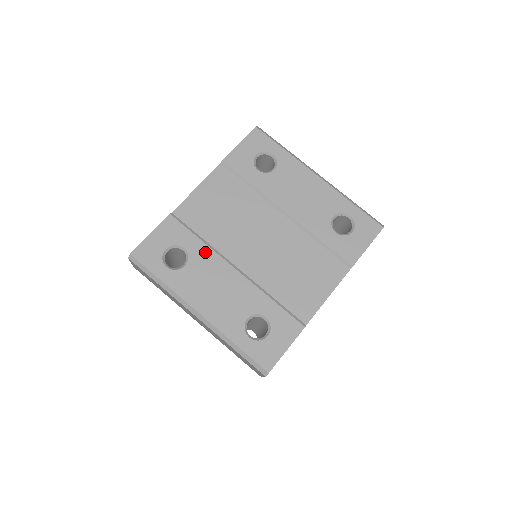
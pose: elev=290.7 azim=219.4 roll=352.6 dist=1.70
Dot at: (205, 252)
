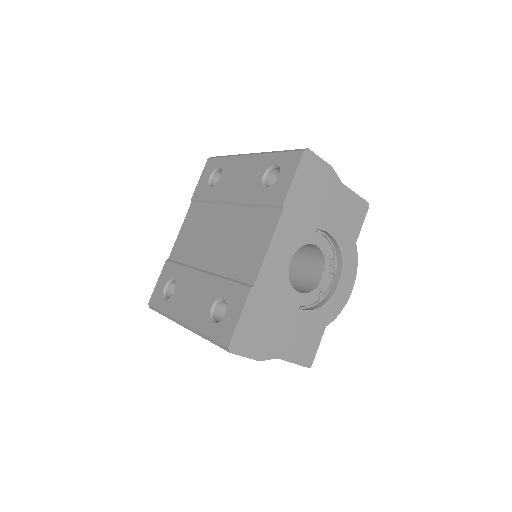
Dot at: (184, 273)
